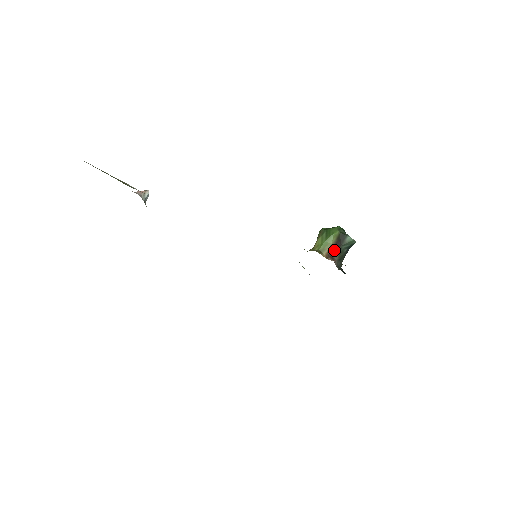
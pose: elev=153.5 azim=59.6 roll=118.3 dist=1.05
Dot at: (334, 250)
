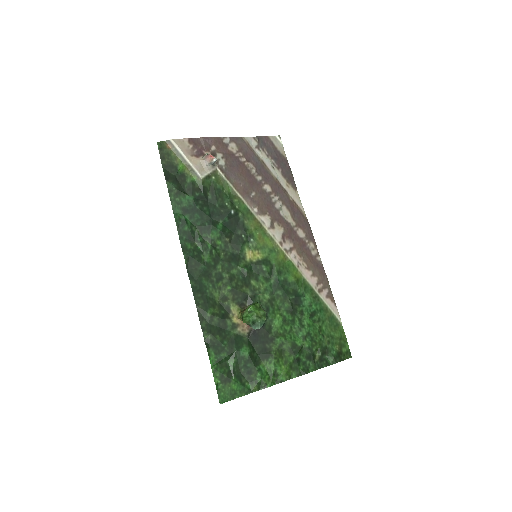
Dot at: occluded
